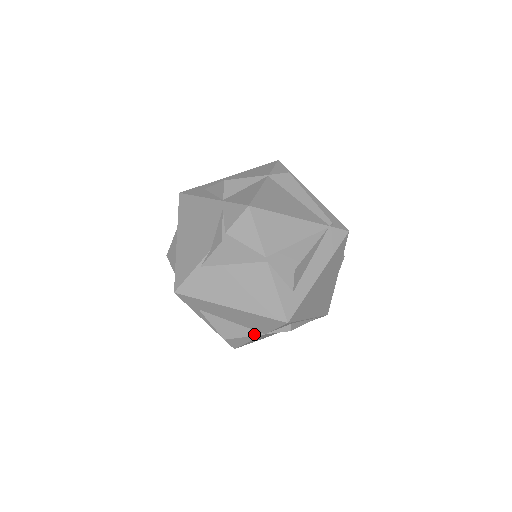
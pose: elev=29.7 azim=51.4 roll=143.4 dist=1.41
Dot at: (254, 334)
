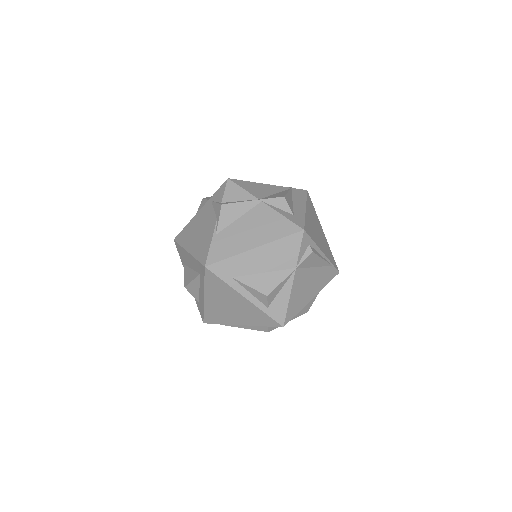
Dot at: (288, 274)
